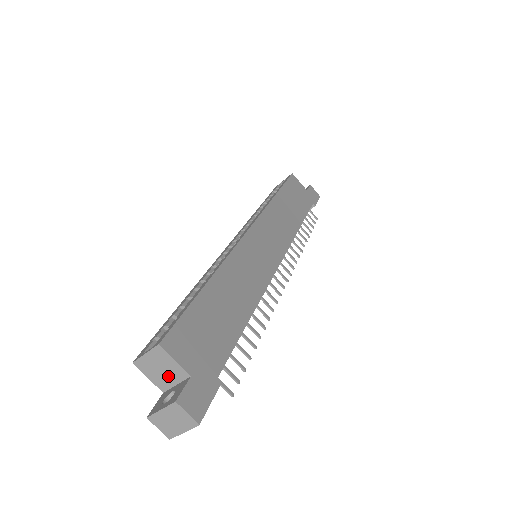
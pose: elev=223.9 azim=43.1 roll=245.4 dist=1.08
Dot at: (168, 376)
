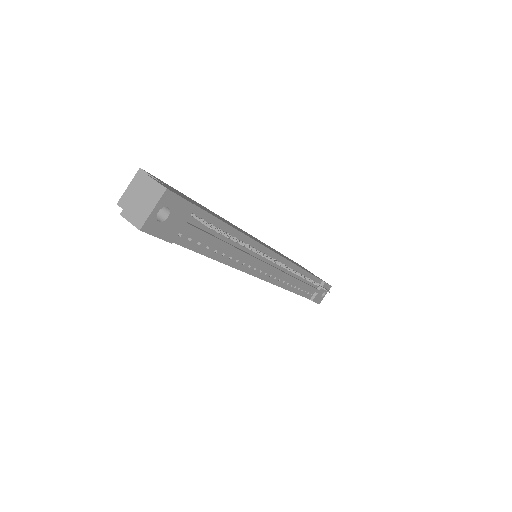
Dot at: occluded
